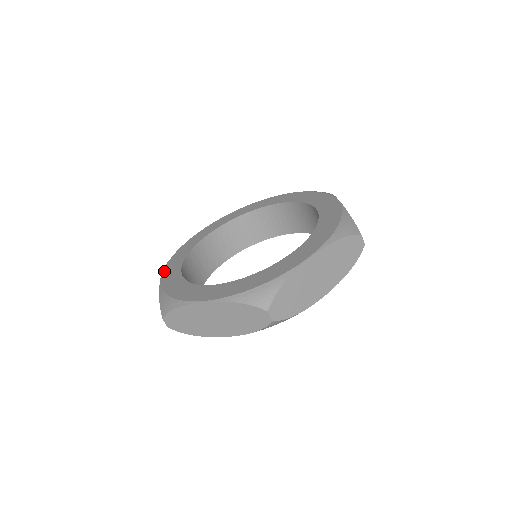
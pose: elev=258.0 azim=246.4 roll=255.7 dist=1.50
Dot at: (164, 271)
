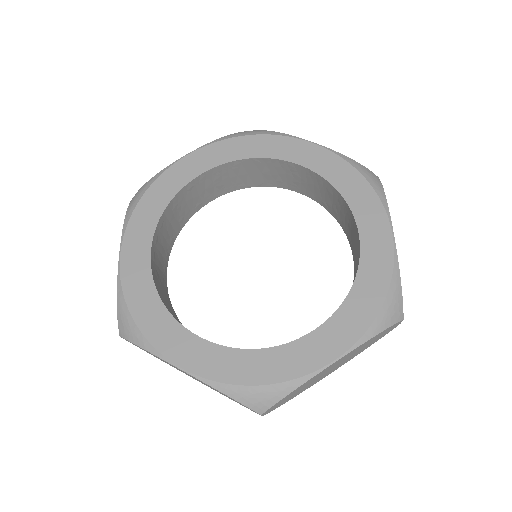
Dot at: (124, 241)
